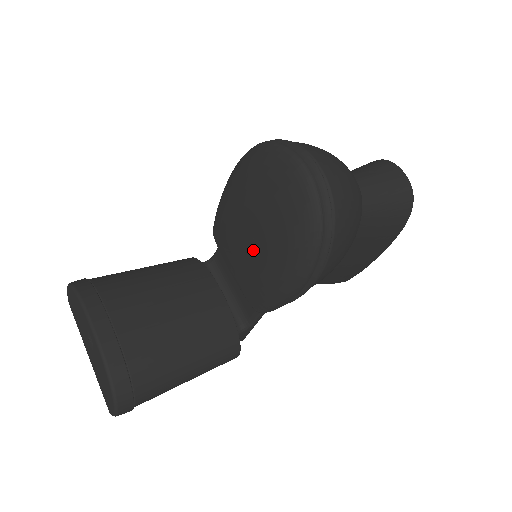
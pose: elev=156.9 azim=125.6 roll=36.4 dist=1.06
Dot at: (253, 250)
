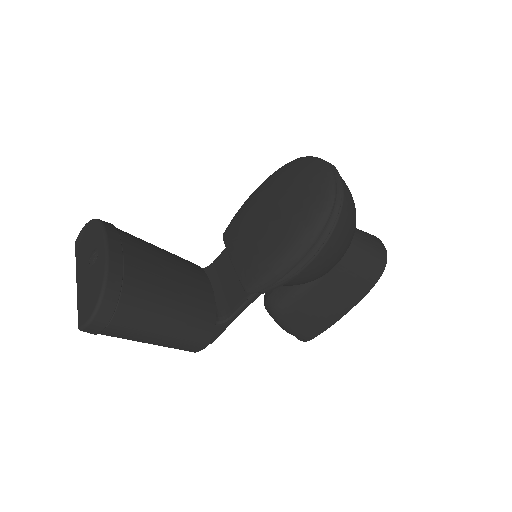
Dot at: (265, 230)
